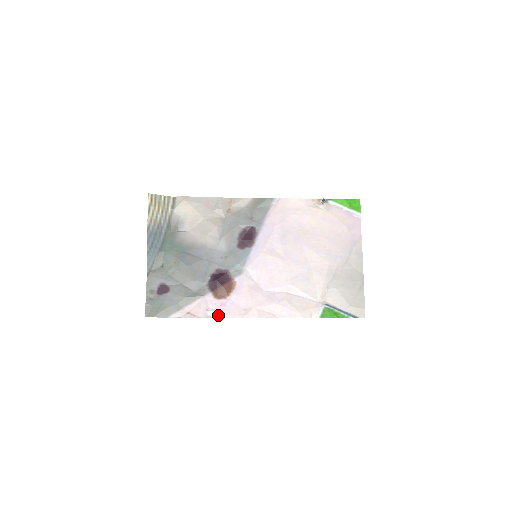
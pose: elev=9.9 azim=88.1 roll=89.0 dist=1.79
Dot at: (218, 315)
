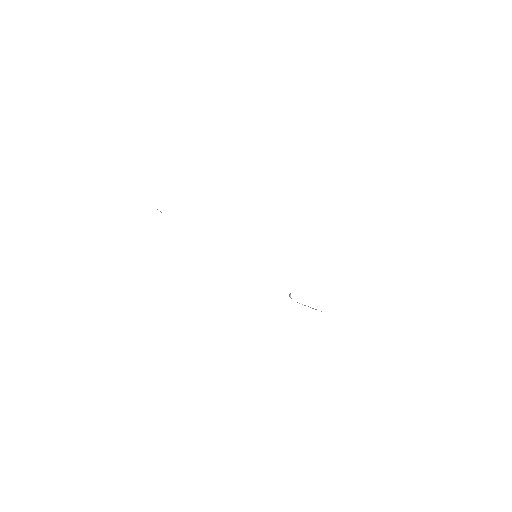
Dot at: occluded
